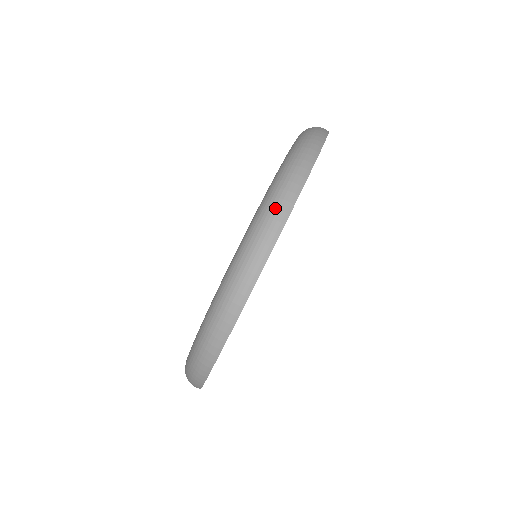
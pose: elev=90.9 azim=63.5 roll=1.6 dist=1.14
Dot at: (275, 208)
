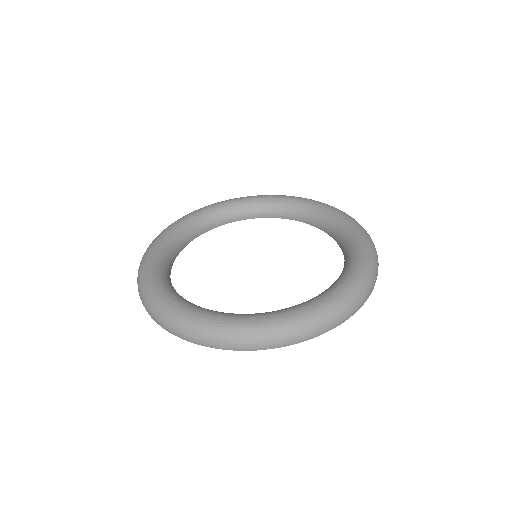
Dot at: (372, 283)
